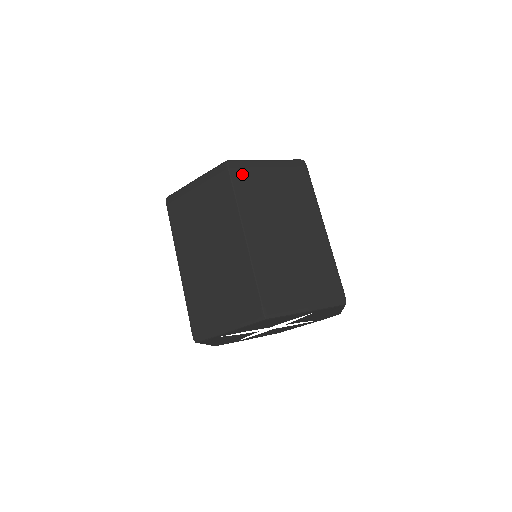
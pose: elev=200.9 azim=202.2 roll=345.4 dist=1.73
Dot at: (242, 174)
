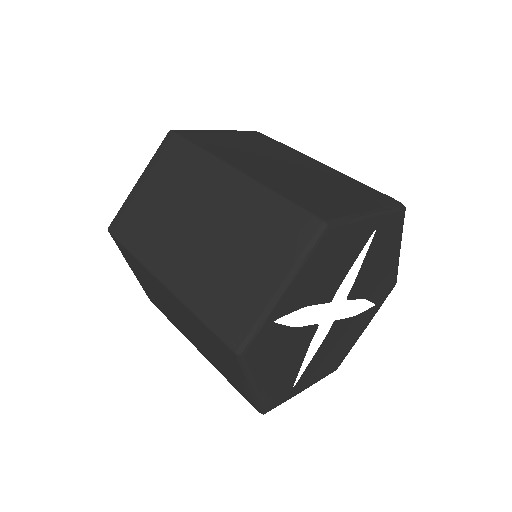
Dot at: (194, 135)
